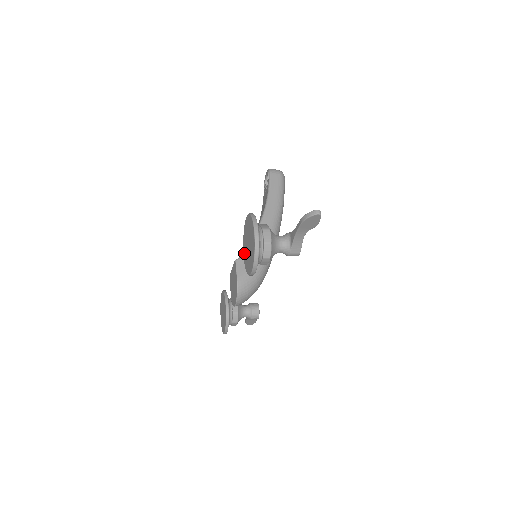
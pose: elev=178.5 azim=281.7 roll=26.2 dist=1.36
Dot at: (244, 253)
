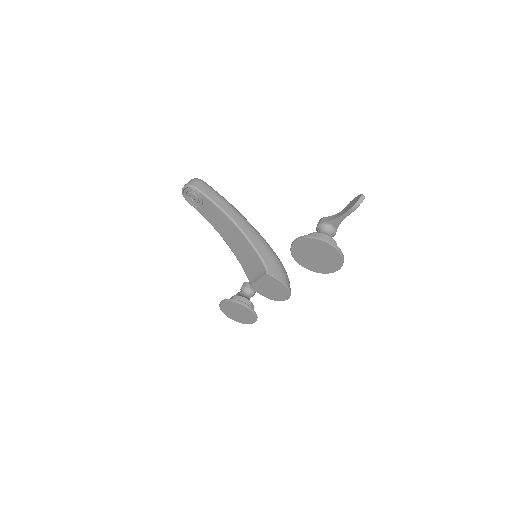
Dot at: (303, 264)
